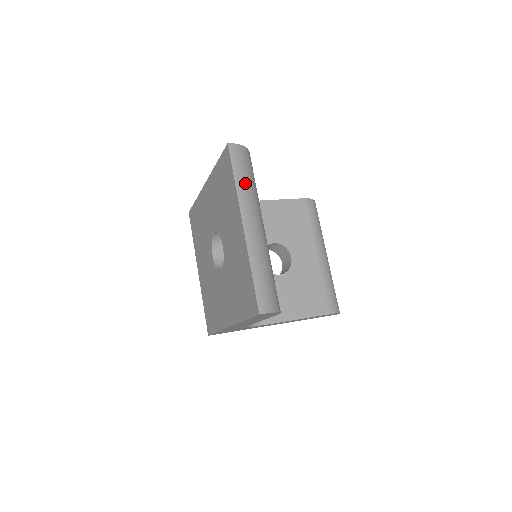
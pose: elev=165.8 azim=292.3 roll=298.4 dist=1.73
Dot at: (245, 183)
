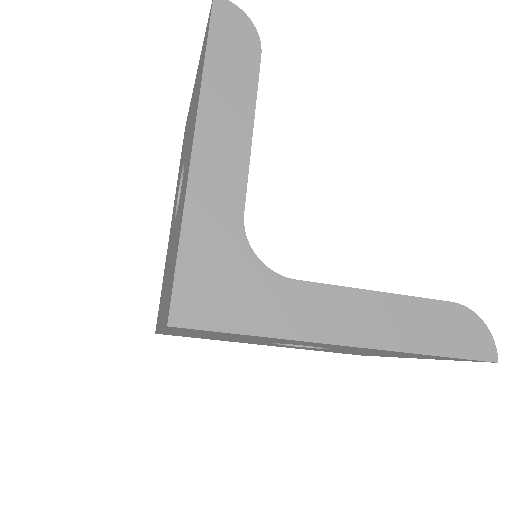
Dot at: occluded
